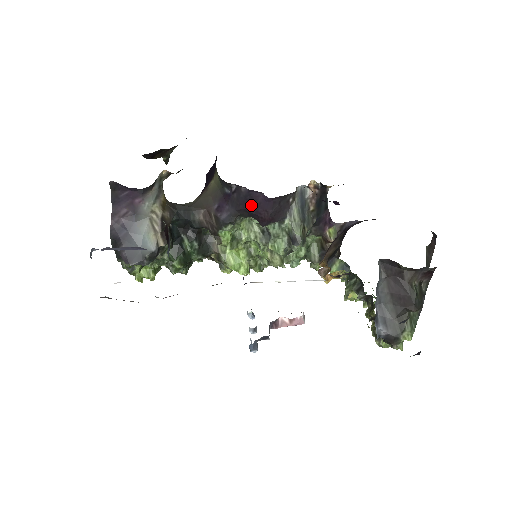
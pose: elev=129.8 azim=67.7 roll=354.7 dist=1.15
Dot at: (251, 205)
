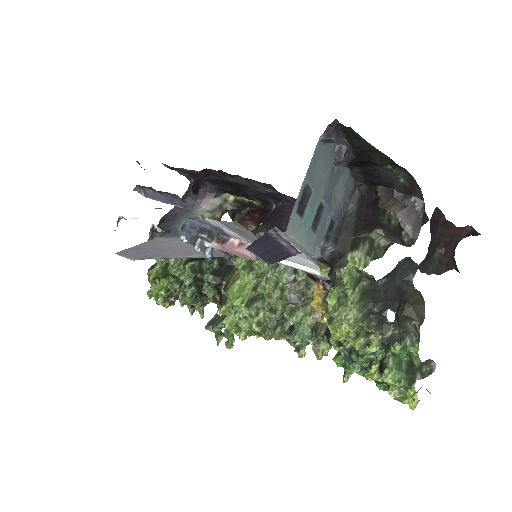
Dot at: (278, 217)
